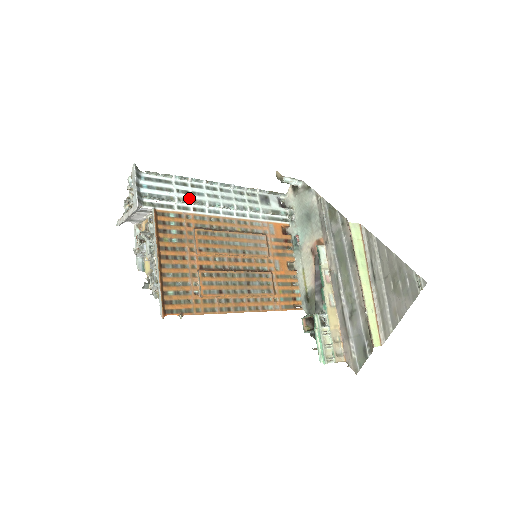
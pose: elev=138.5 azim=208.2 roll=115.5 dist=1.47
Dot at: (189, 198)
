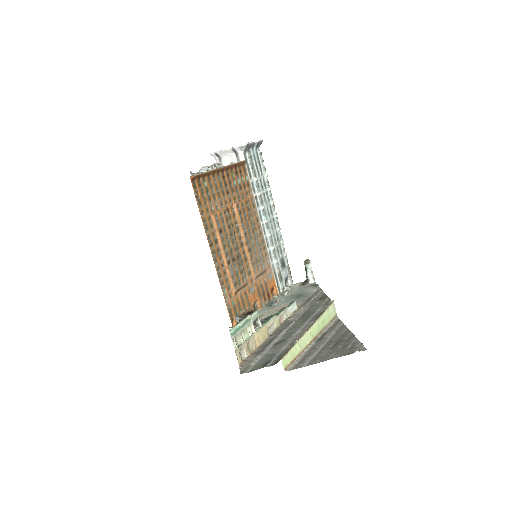
Dot at: (261, 190)
